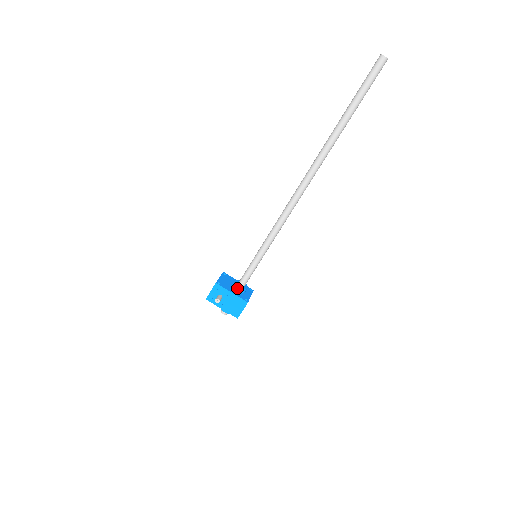
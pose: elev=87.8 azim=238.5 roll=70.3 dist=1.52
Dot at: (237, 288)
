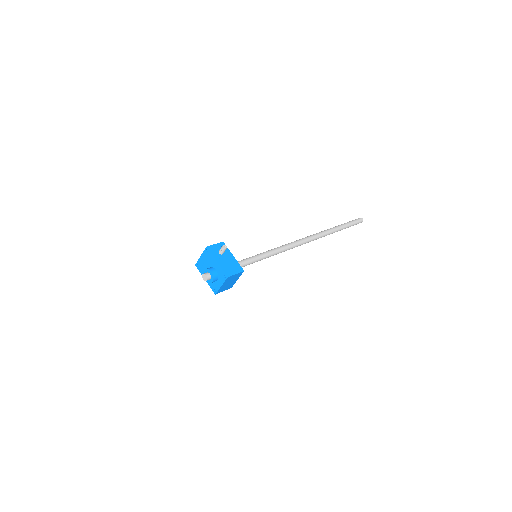
Dot at: occluded
